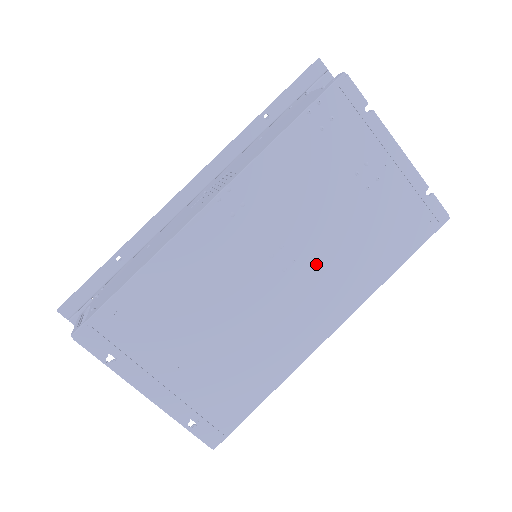
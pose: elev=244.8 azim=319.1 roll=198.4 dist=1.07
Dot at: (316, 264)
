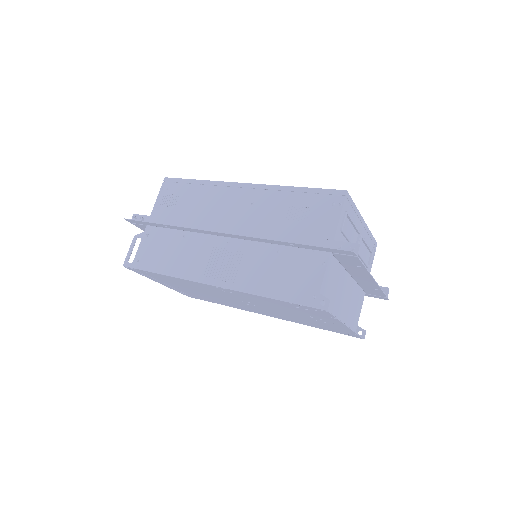
Dot at: (268, 310)
